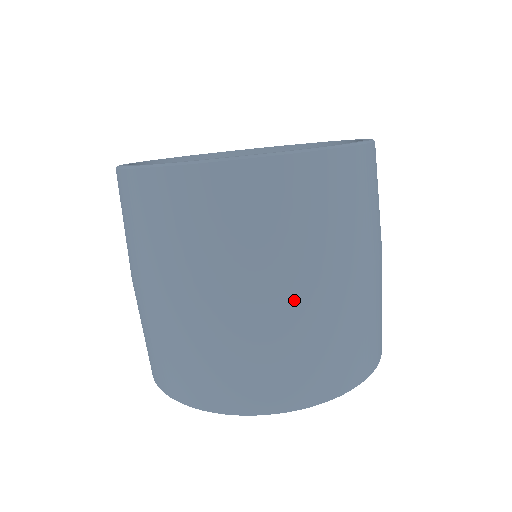
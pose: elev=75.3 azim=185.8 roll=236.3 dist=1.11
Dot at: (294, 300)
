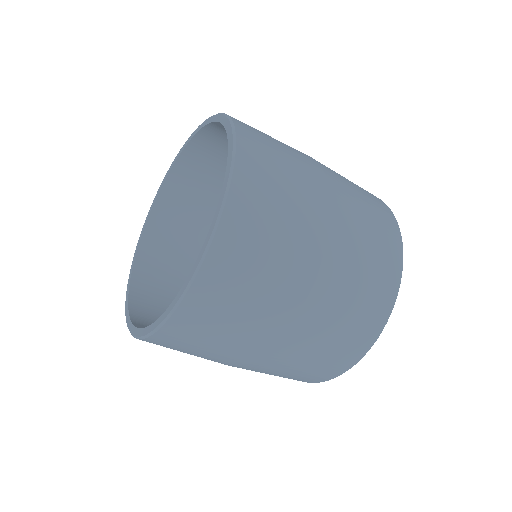
Dot at: (278, 348)
